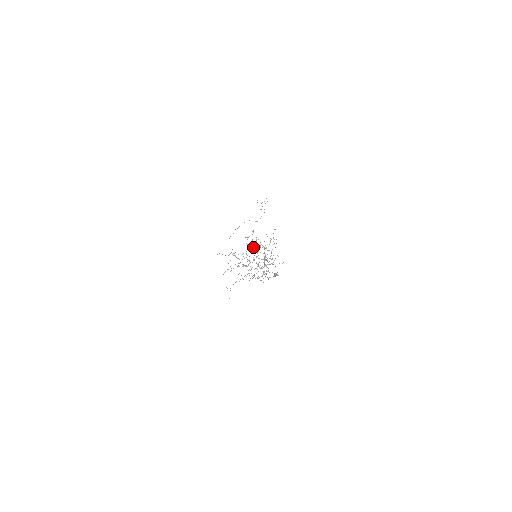
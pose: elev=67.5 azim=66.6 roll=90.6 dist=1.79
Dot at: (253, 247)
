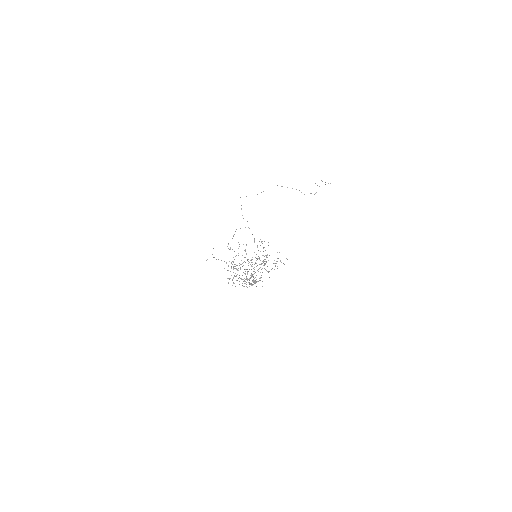
Dot at: occluded
